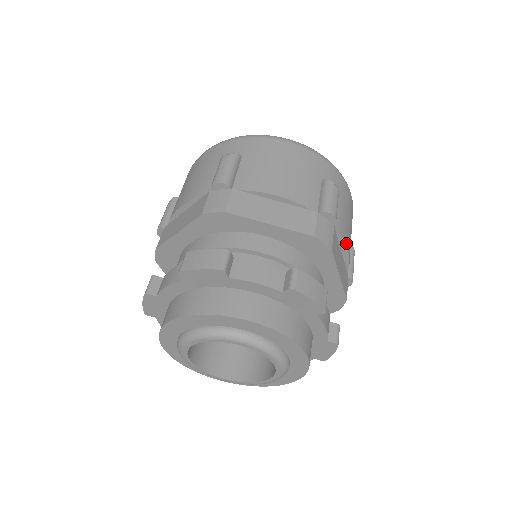
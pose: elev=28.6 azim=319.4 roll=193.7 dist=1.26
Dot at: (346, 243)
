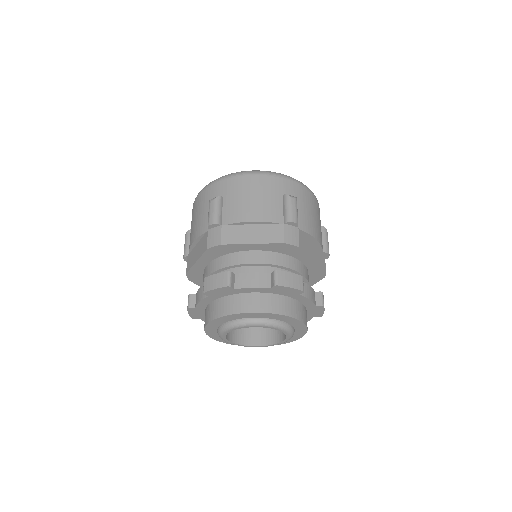
Dot at: occluded
